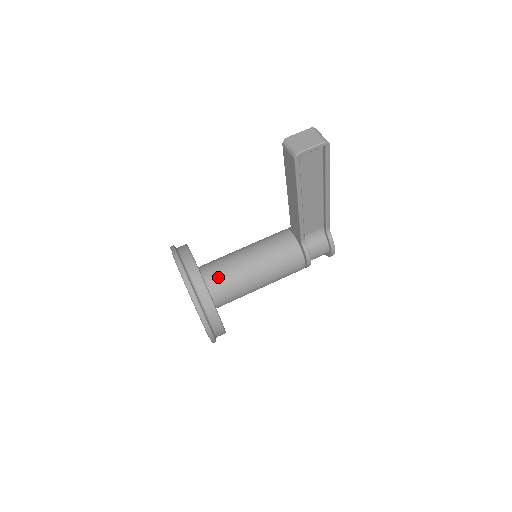
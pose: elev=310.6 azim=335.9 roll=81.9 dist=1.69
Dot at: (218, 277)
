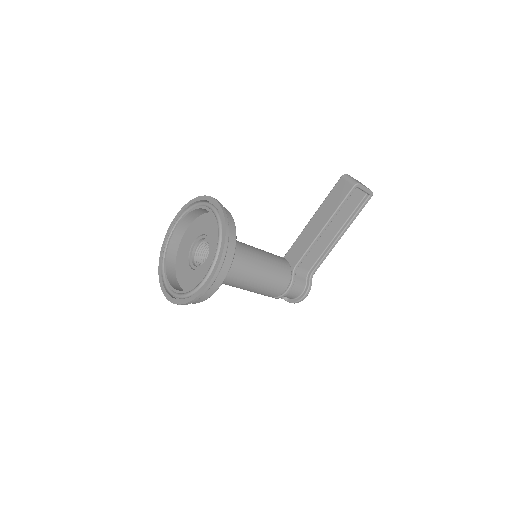
Dot at: occluded
